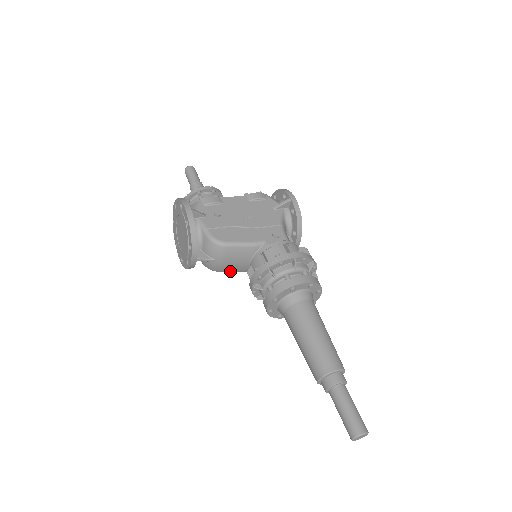
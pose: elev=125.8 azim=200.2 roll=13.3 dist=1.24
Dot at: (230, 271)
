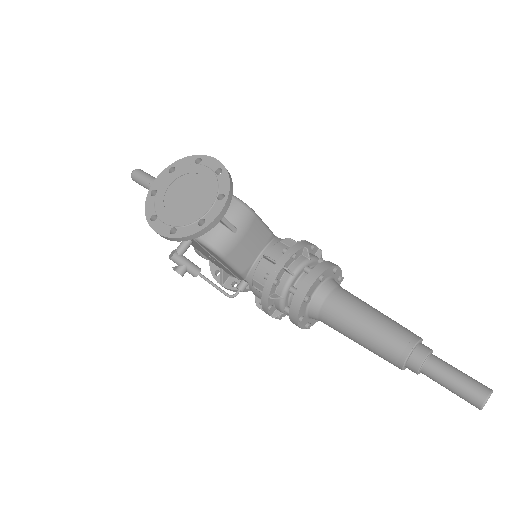
Dot at: (232, 262)
